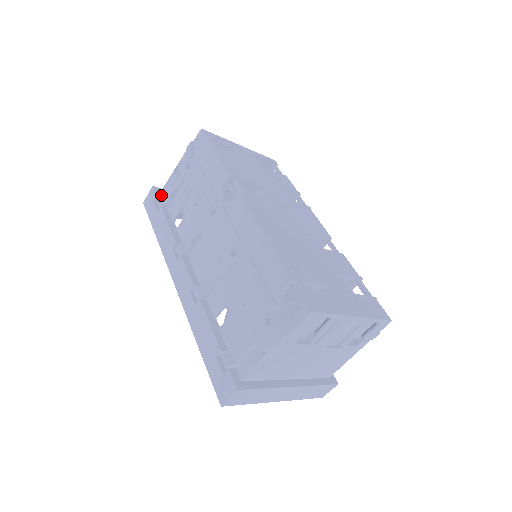
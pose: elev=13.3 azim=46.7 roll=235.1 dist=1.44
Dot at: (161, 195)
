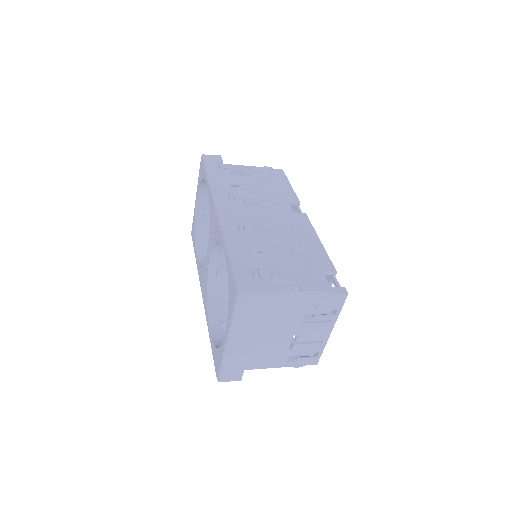
Dot at: occluded
